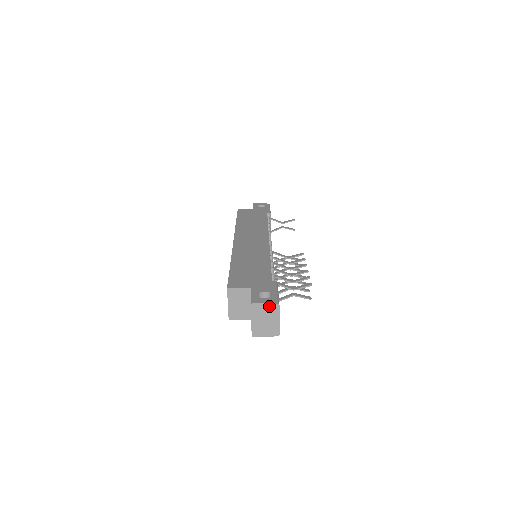
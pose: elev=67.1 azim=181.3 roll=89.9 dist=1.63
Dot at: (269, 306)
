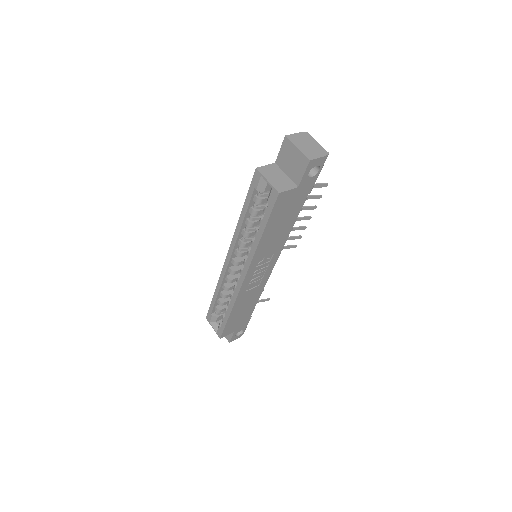
Dot at: (300, 135)
